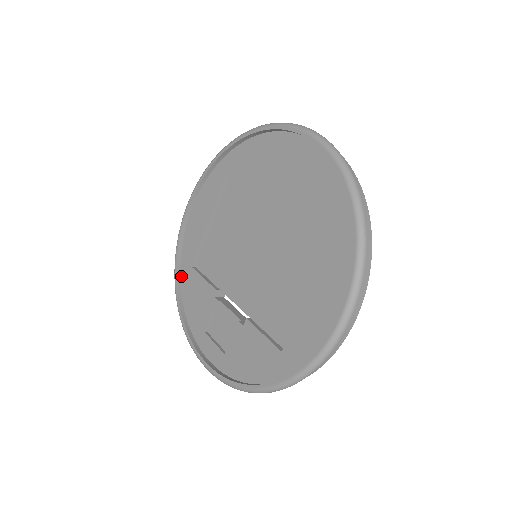
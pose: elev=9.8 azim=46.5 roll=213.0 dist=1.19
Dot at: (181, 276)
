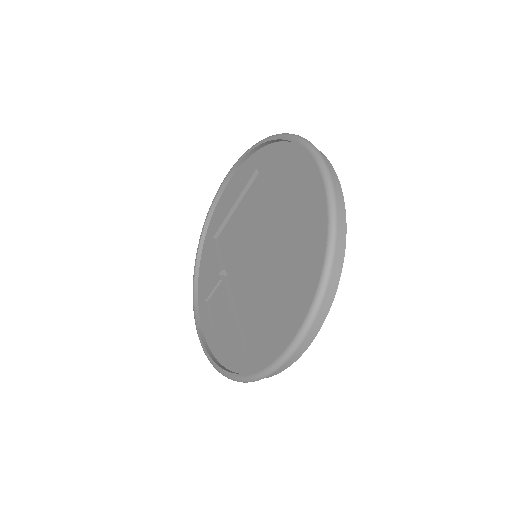
Dot at: (204, 242)
